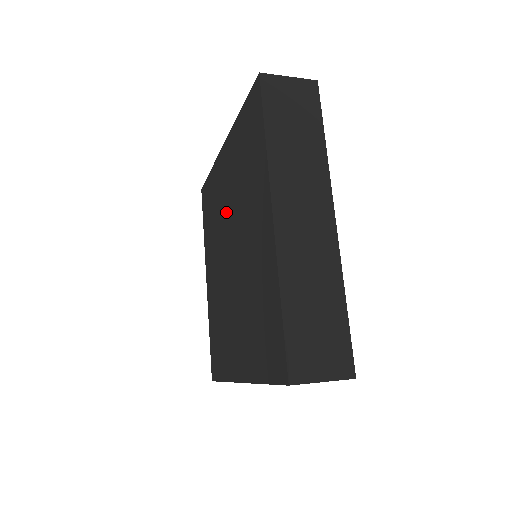
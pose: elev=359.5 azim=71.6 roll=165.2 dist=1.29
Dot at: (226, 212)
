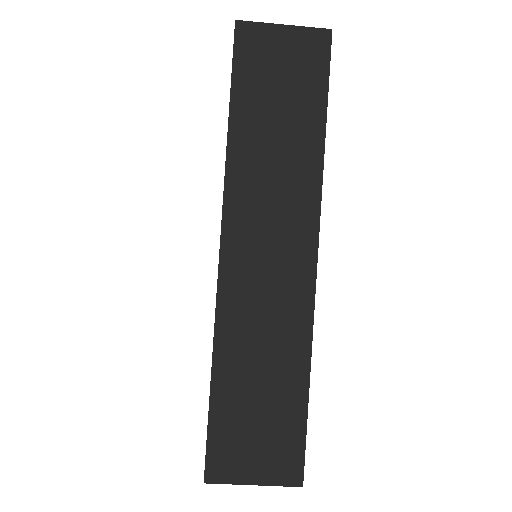
Dot at: occluded
